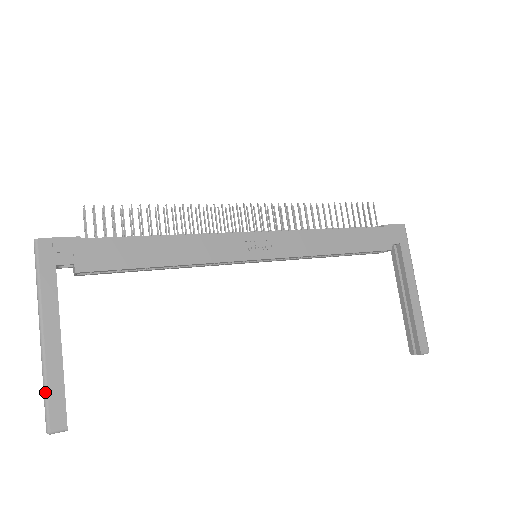
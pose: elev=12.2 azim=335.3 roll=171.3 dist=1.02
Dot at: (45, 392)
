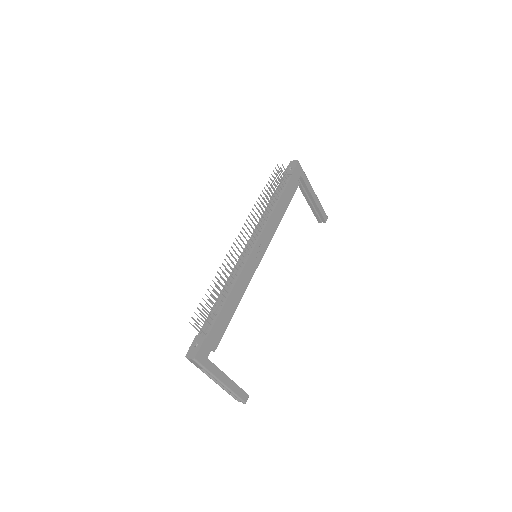
Dot at: (236, 396)
